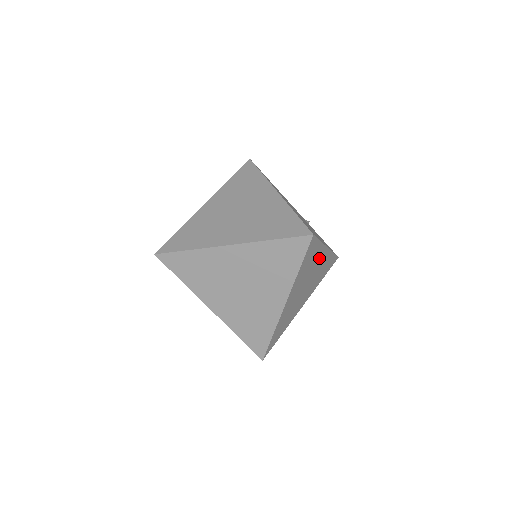
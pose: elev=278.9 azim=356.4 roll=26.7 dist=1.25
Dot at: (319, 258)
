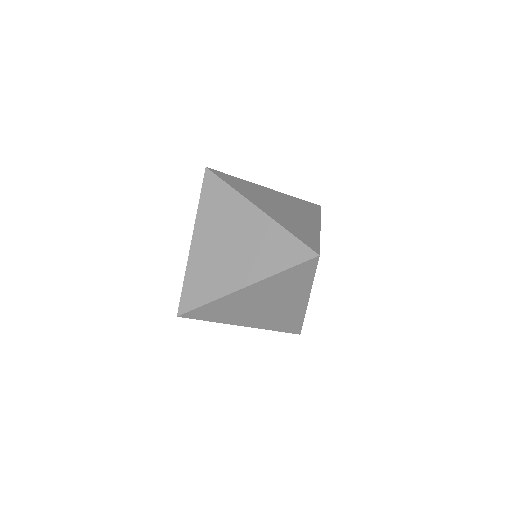
Dot at: (297, 296)
